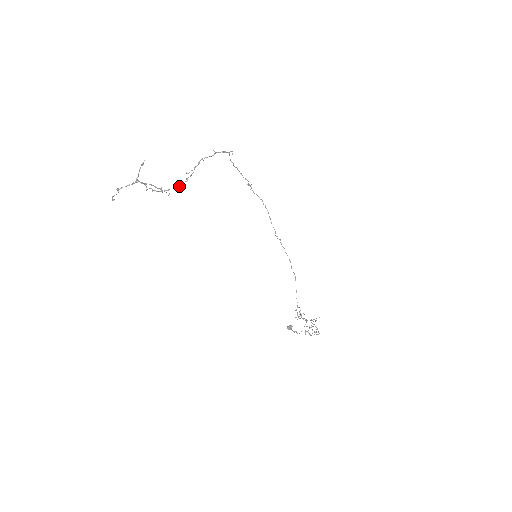
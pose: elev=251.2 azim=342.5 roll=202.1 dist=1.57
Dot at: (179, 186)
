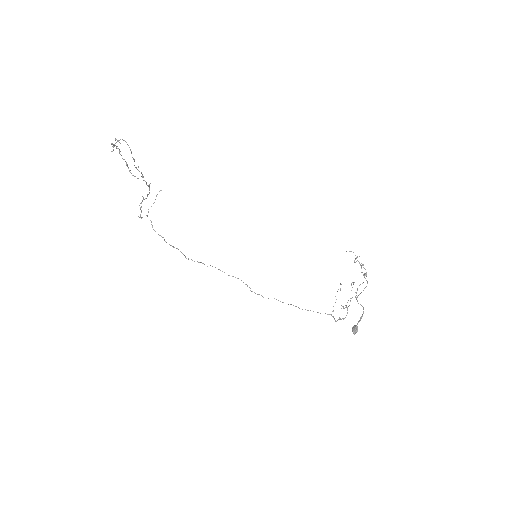
Dot at: (149, 188)
